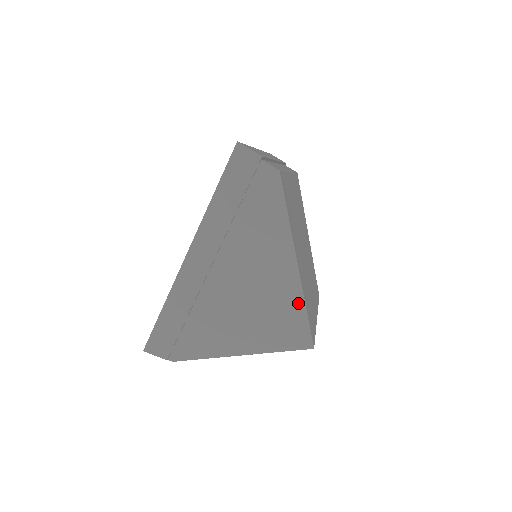
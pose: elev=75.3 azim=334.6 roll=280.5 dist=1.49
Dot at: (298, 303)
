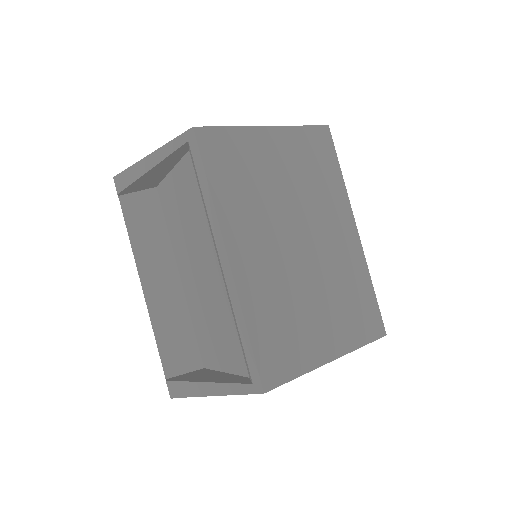
Dot at: occluded
